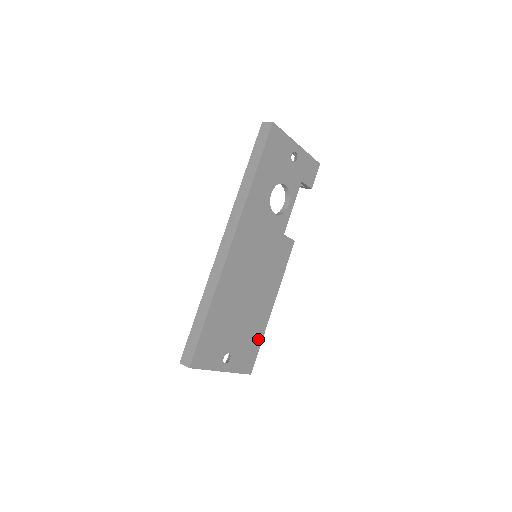
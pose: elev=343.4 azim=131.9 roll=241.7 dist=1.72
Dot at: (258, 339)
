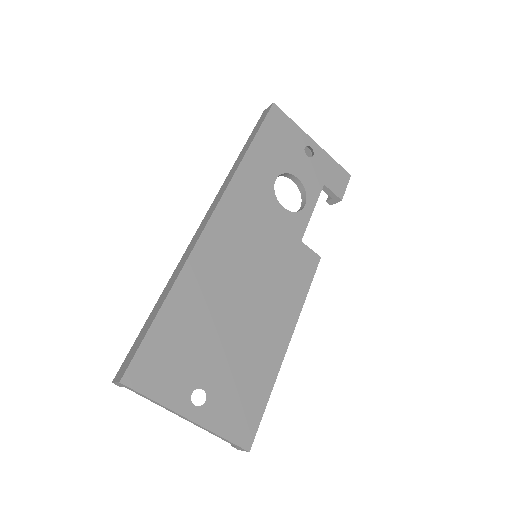
Dot at: (262, 388)
